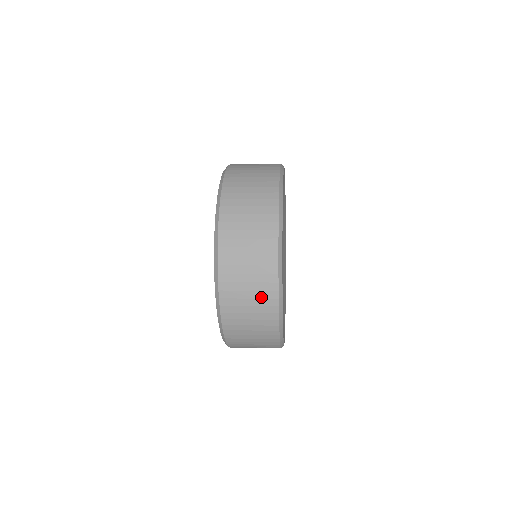
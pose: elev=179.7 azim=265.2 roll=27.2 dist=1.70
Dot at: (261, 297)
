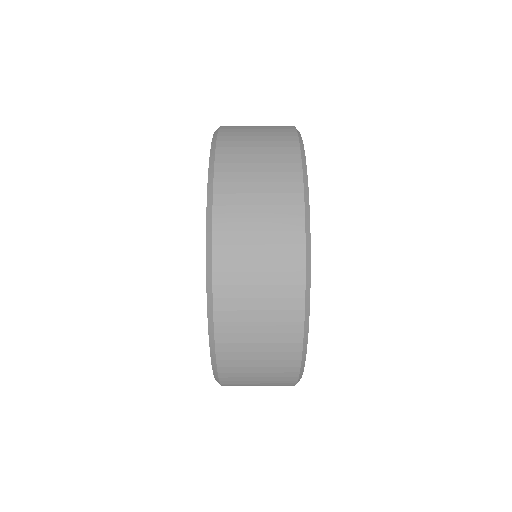
Dot at: (277, 341)
